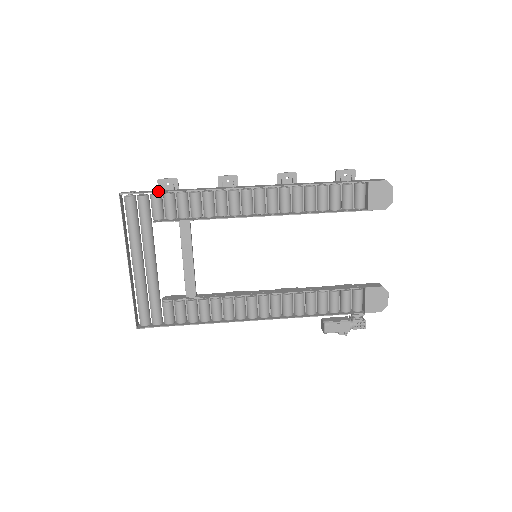
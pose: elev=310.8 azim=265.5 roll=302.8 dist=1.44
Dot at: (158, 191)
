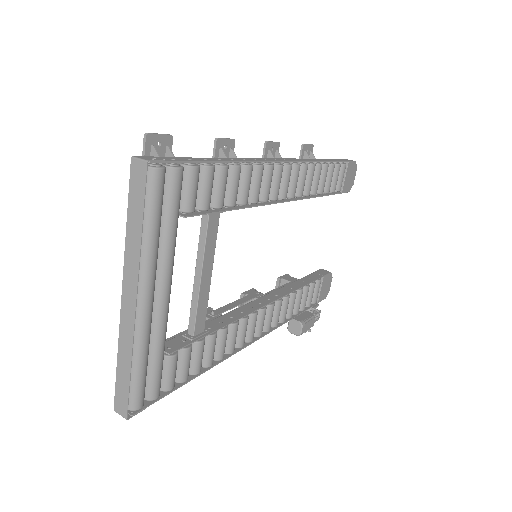
Dot at: (195, 159)
